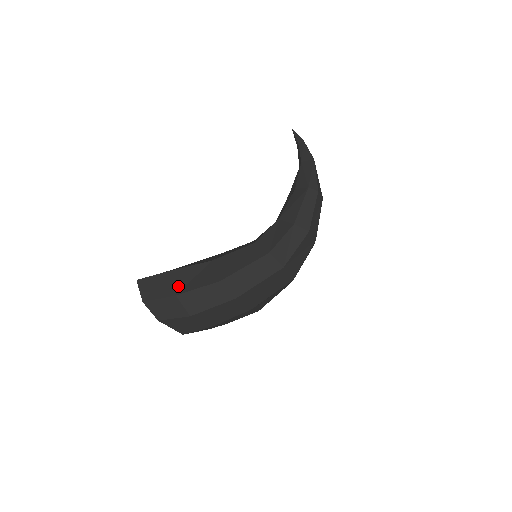
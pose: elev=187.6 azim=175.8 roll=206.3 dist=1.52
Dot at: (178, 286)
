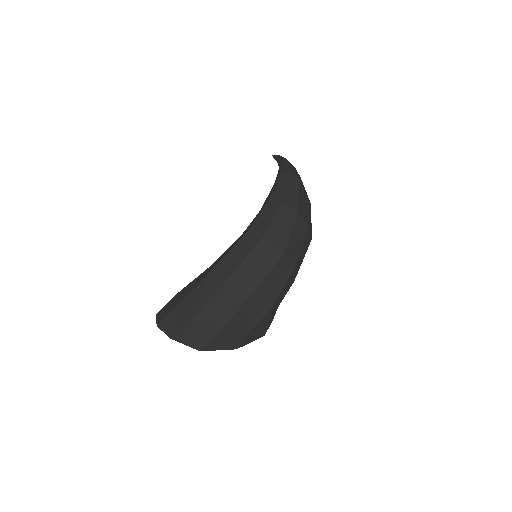
Dot at: (181, 298)
